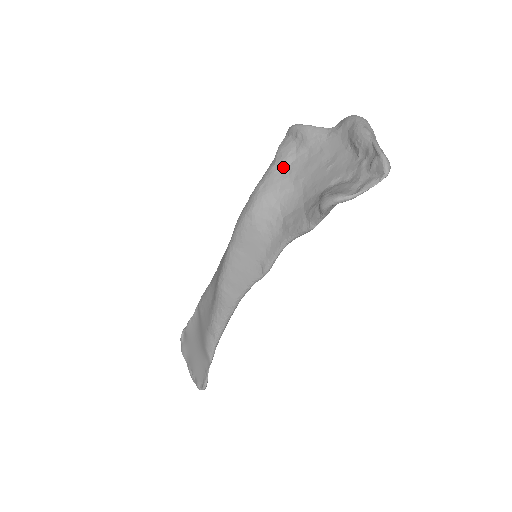
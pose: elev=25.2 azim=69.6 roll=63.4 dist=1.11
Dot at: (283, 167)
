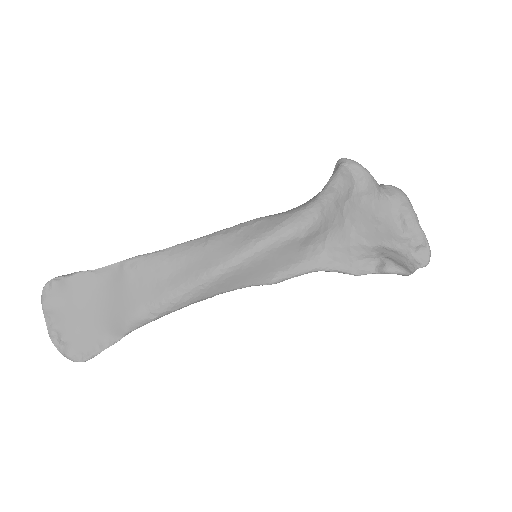
Dot at: (342, 200)
